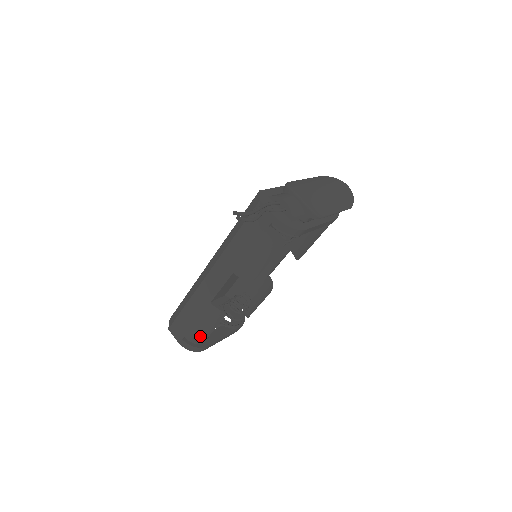
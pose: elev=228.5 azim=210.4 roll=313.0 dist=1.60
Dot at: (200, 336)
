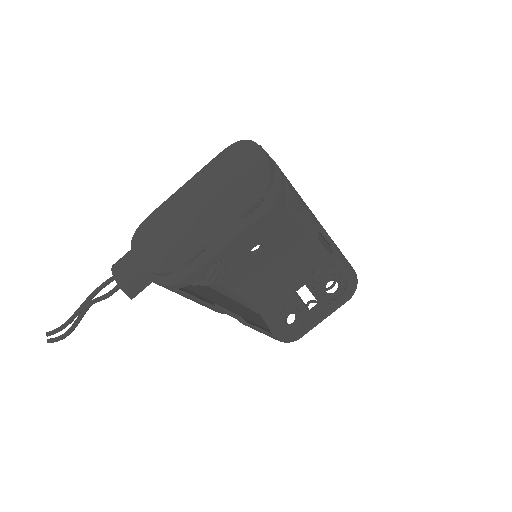
Dot at: (271, 336)
